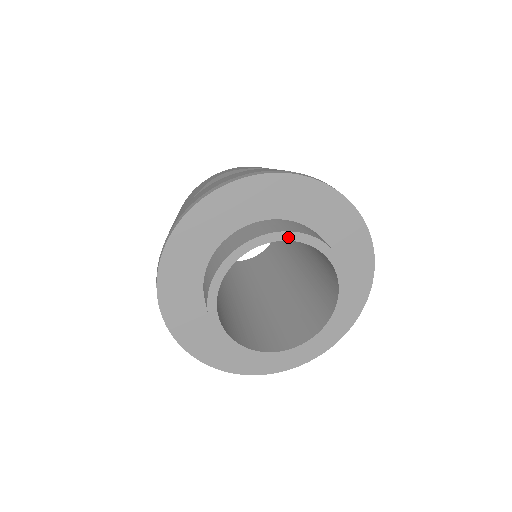
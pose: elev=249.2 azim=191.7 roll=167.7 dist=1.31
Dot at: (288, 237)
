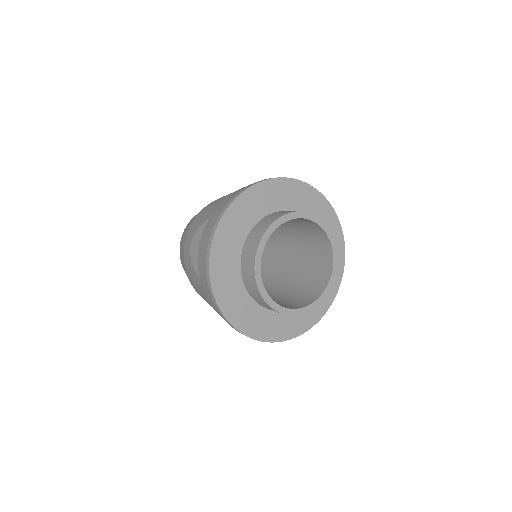
Dot at: (266, 238)
